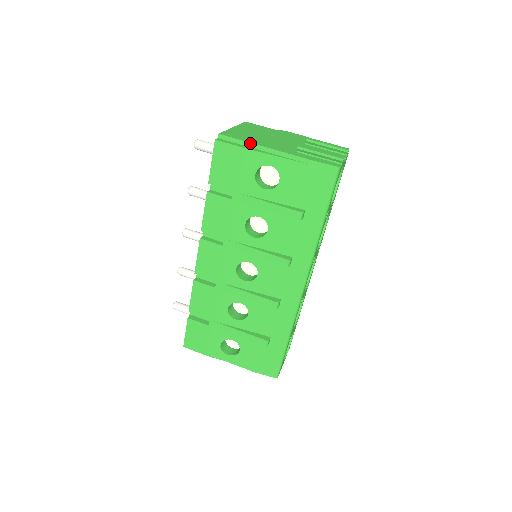
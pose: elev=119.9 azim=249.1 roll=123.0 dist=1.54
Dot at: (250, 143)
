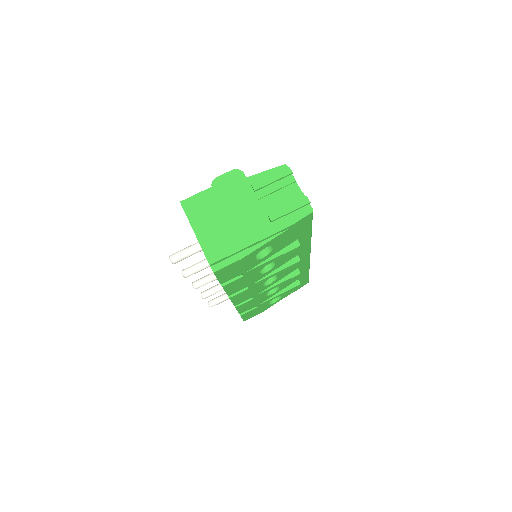
Dot at: (238, 251)
